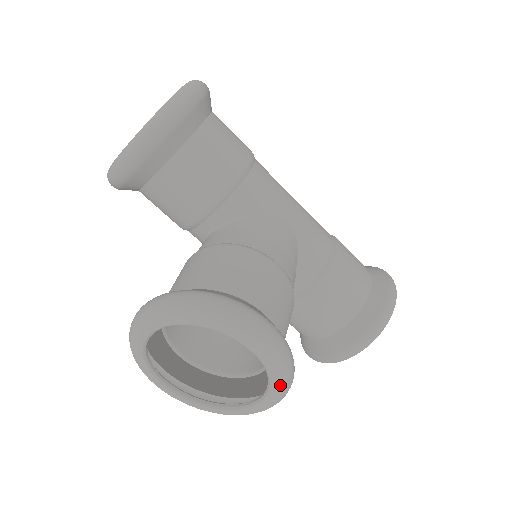
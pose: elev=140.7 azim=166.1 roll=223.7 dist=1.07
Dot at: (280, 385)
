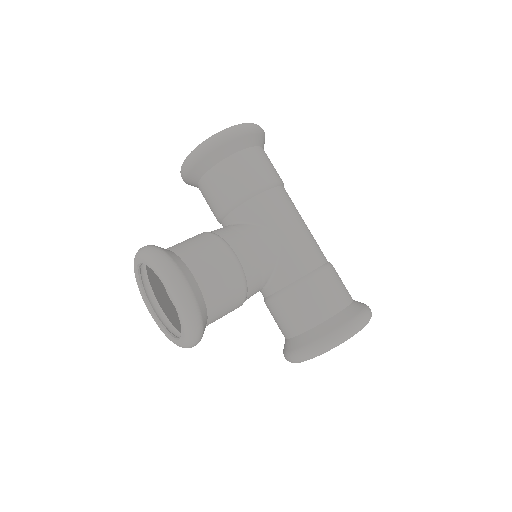
Dot at: (185, 327)
